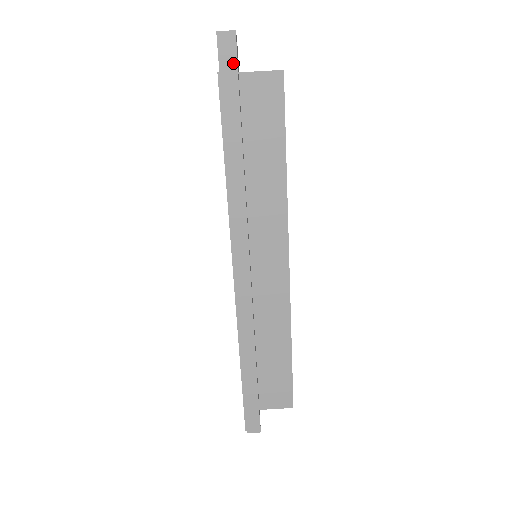
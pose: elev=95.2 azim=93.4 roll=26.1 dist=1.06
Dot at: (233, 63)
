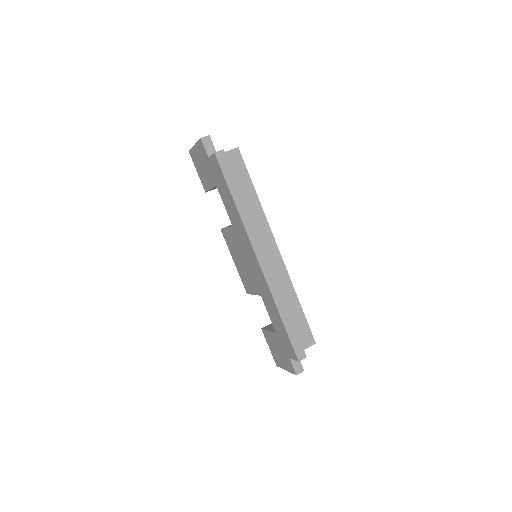
Dot at: (213, 151)
